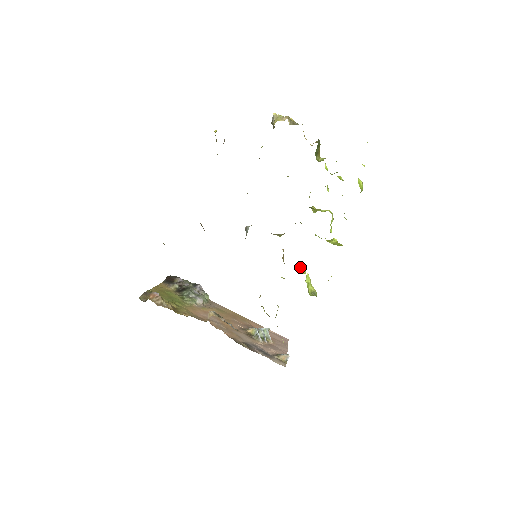
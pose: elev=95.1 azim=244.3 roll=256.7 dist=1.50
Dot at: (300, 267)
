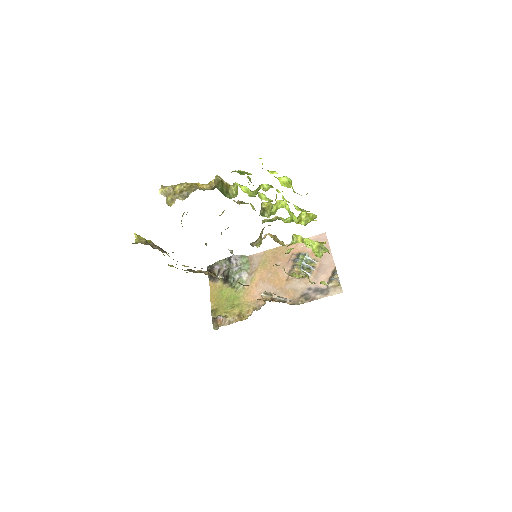
Dot at: (294, 238)
